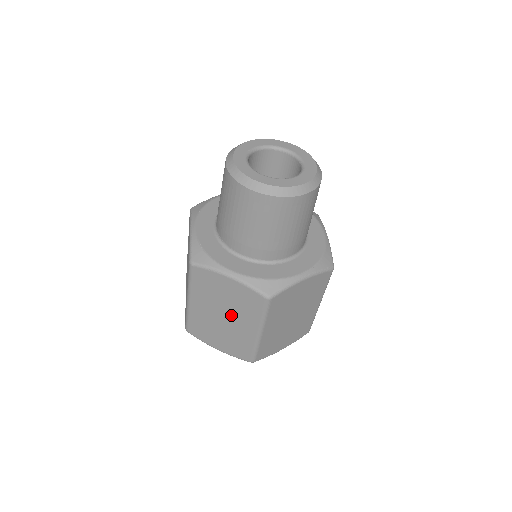
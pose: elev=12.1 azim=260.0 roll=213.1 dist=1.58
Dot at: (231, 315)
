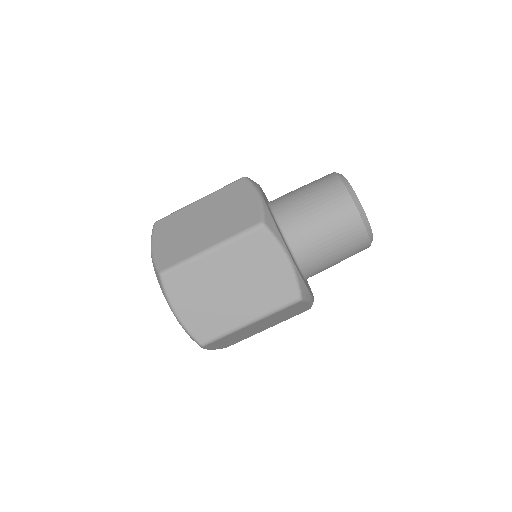
Dot at: (243, 291)
